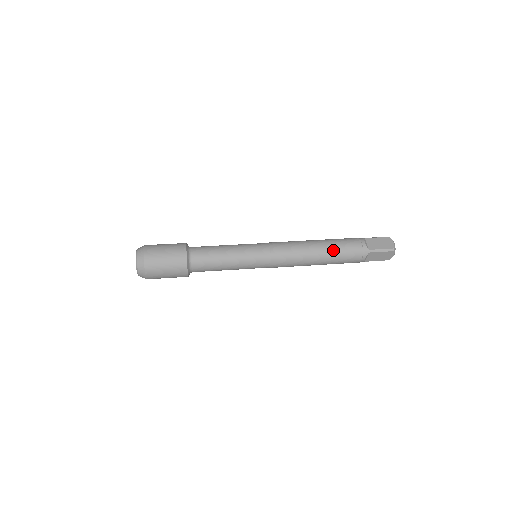
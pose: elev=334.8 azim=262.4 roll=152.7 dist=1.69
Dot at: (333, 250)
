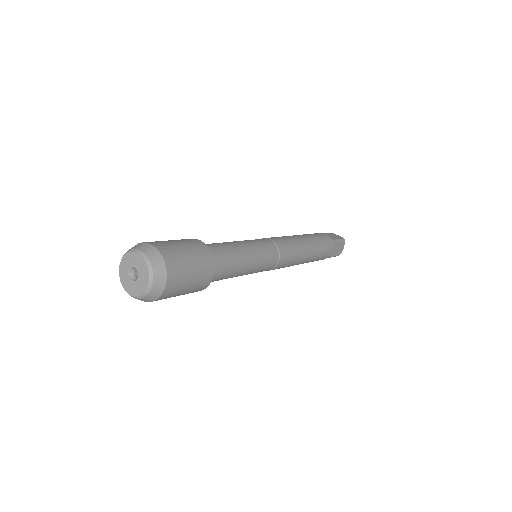
Dot at: (314, 240)
